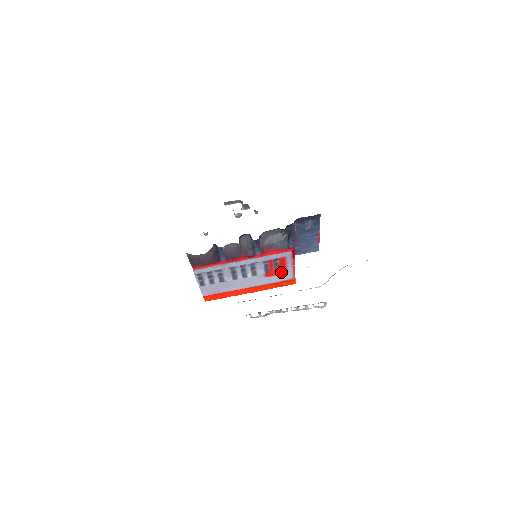
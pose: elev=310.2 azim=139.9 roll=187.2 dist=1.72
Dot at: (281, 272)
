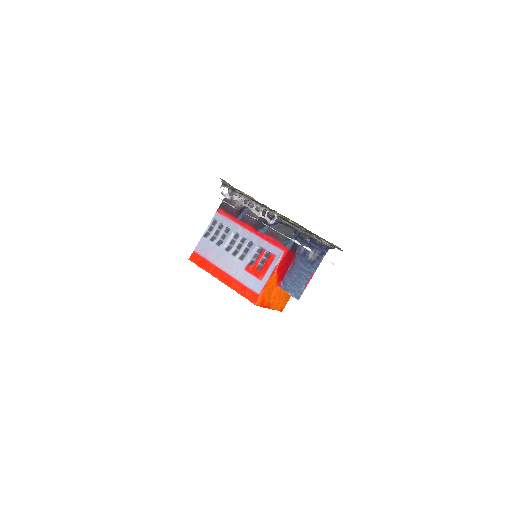
Dot at: (259, 274)
